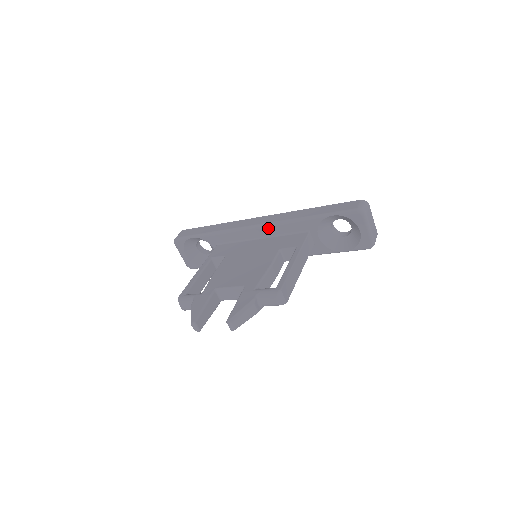
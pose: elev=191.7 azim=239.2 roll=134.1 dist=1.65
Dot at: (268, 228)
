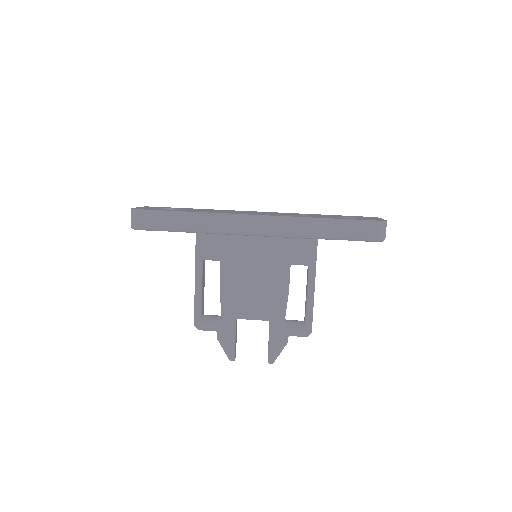
Dot at: occluded
